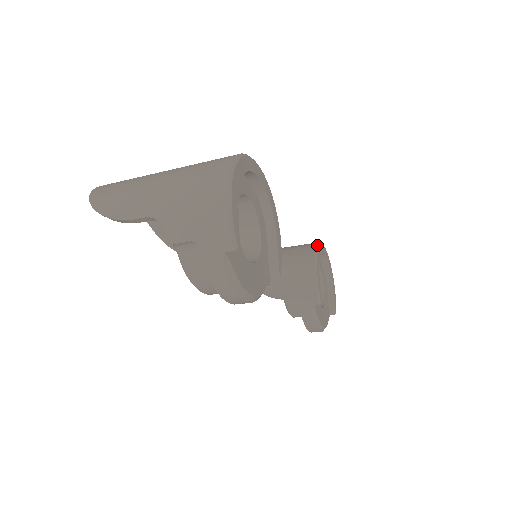
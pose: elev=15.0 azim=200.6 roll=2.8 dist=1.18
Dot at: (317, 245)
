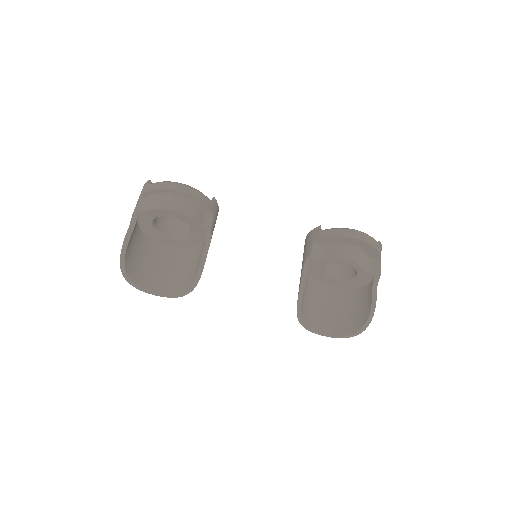
Dot at: occluded
